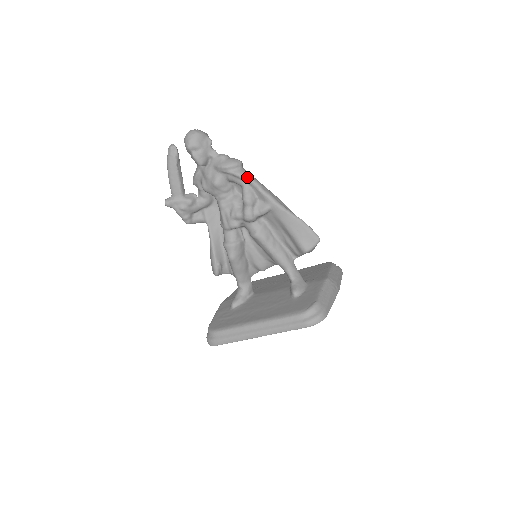
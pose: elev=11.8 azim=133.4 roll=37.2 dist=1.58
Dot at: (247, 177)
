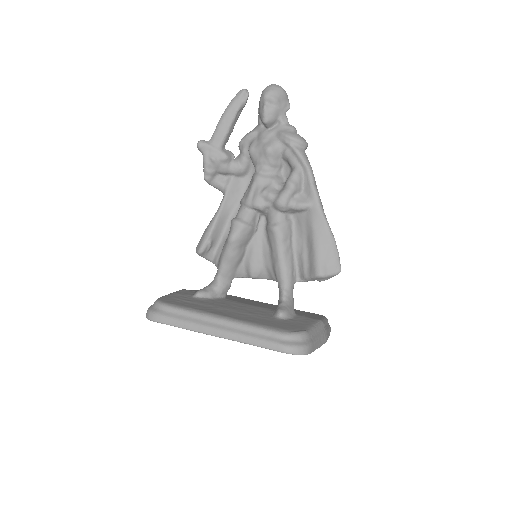
Dot at: (306, 160)
